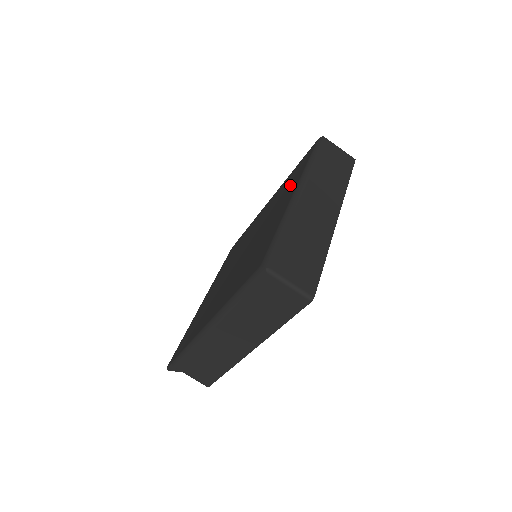
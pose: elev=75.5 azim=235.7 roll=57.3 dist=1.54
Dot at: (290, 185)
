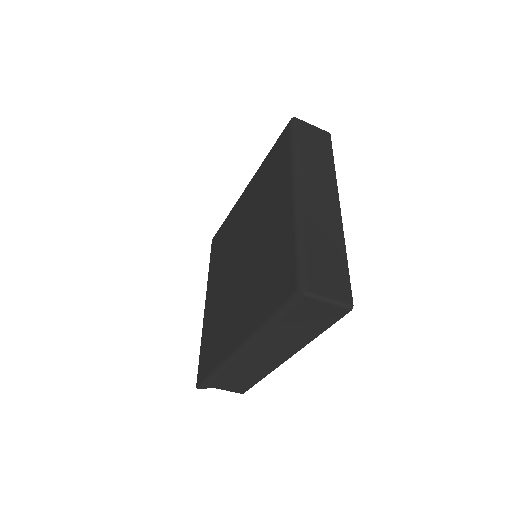
Dot at: (277, 179)
